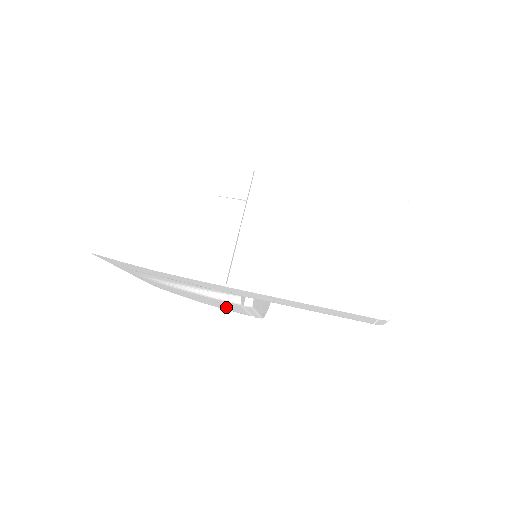
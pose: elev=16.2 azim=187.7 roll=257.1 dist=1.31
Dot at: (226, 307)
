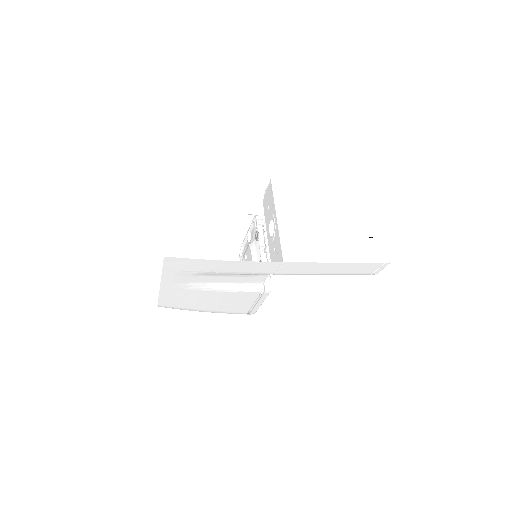
Dot at: (233, 306)
